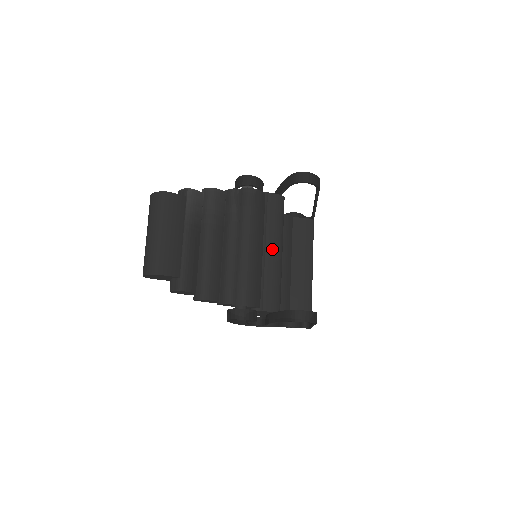
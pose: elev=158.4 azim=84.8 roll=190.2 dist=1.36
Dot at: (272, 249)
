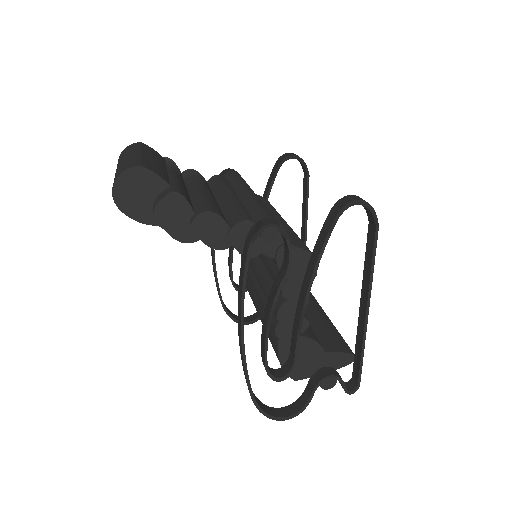
Dot at: (278, 218)
